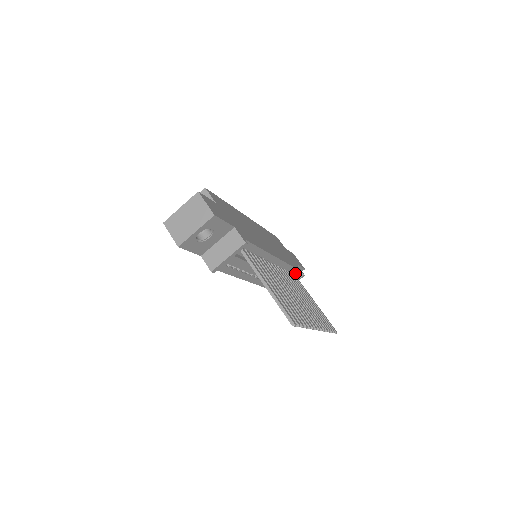
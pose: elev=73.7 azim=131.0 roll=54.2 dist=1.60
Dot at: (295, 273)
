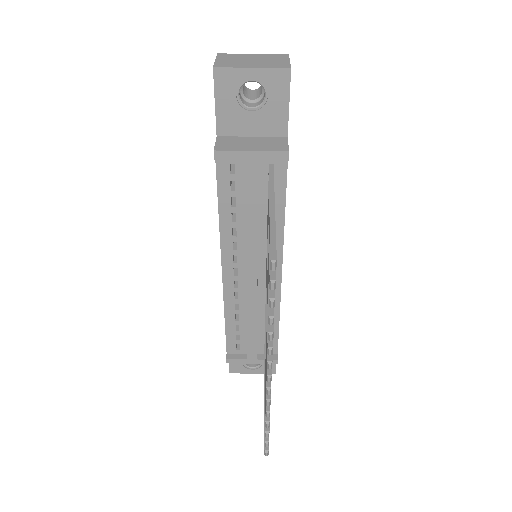
Dot at: occluded
